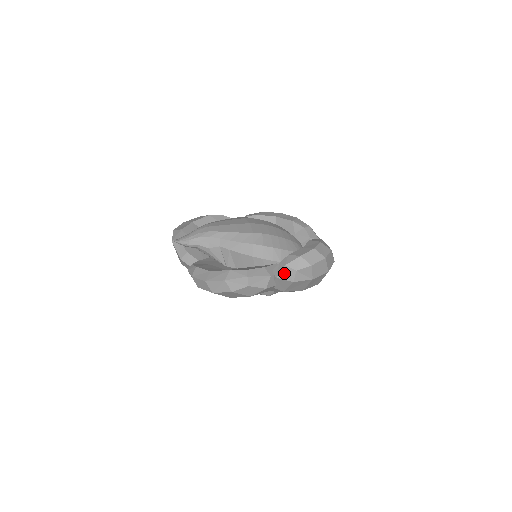
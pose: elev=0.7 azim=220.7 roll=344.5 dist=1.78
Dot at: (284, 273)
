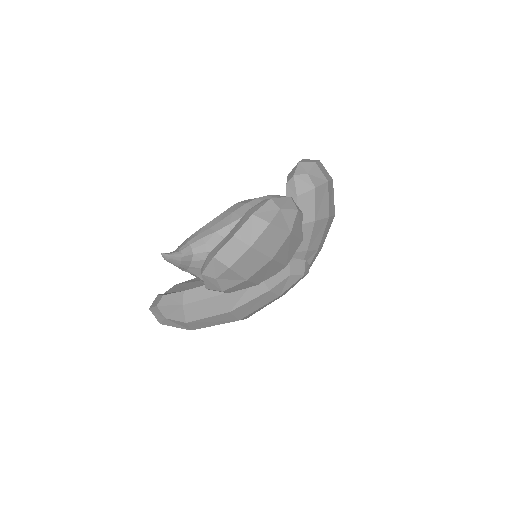
Dot at: (299, 185)
